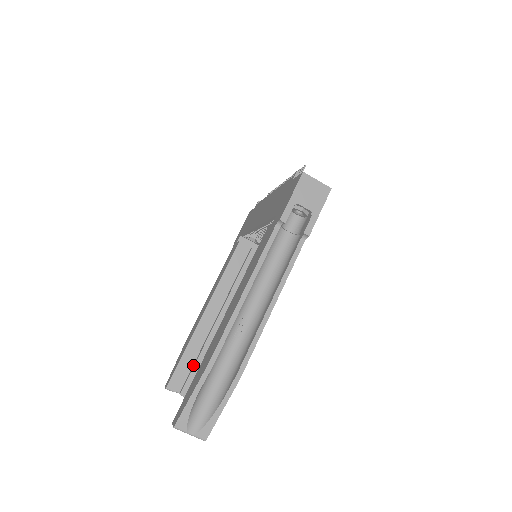
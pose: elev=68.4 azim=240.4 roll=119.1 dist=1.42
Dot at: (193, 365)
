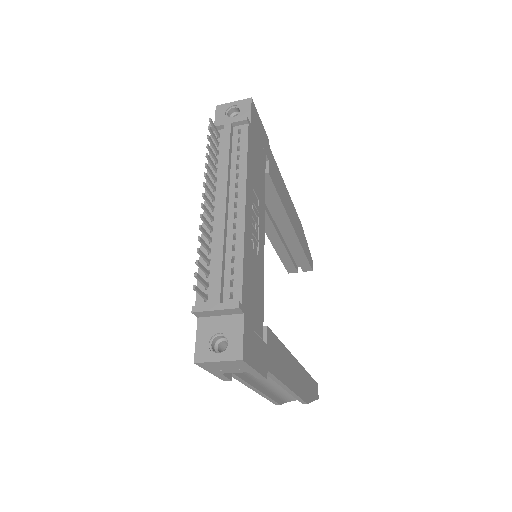
Dot at: occluded
